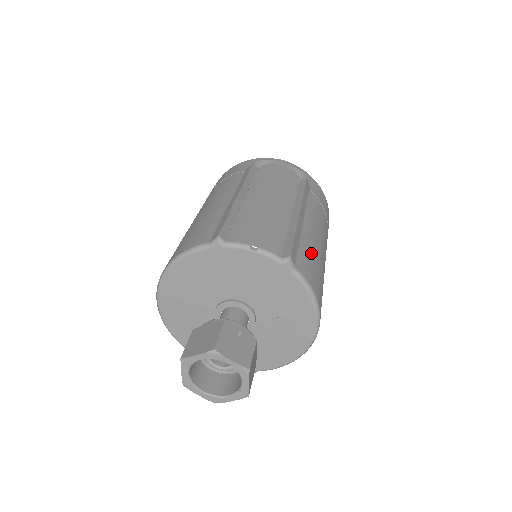
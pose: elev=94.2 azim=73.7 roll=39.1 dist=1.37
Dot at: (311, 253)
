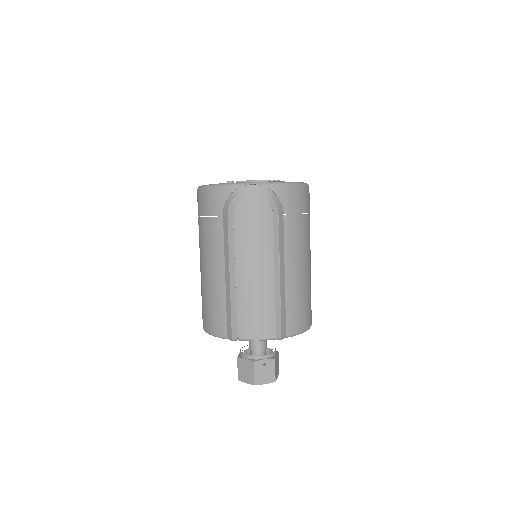
Dot at: (296, 300)
